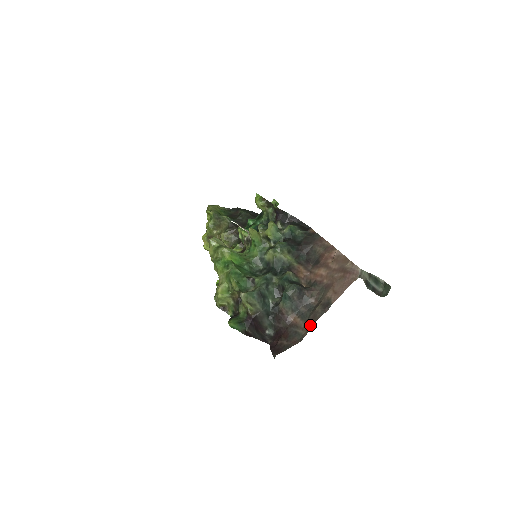
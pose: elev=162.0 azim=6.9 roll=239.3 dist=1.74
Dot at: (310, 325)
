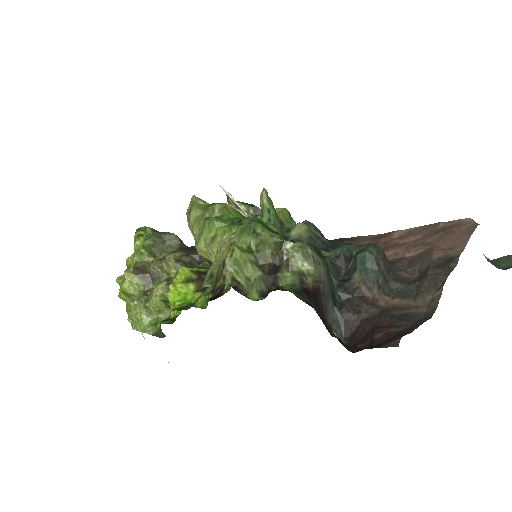
Dot at: (434, 292)
